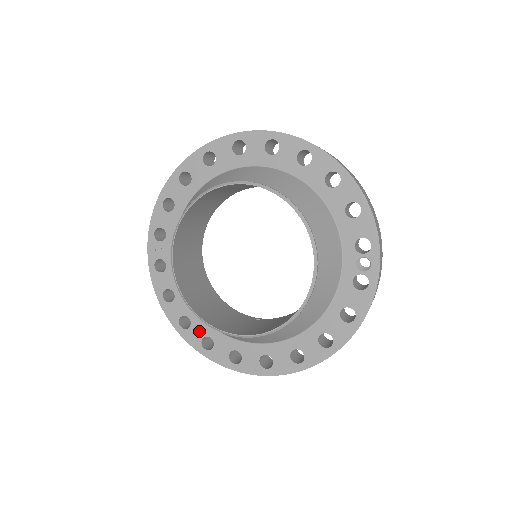
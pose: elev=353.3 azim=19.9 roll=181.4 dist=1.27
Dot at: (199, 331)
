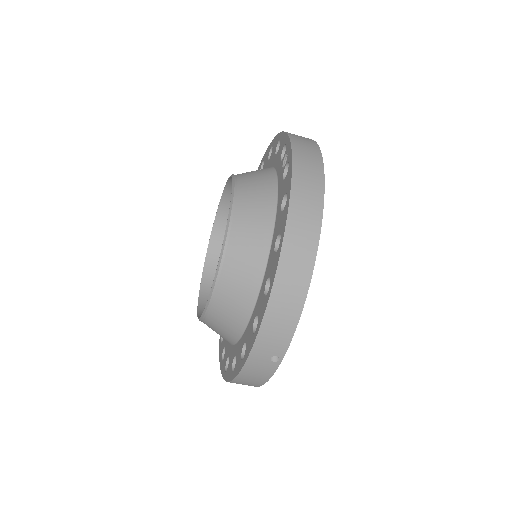
Dot at: (231, 360)
